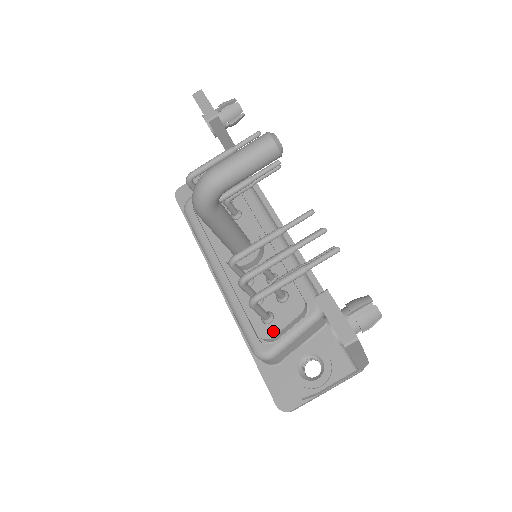
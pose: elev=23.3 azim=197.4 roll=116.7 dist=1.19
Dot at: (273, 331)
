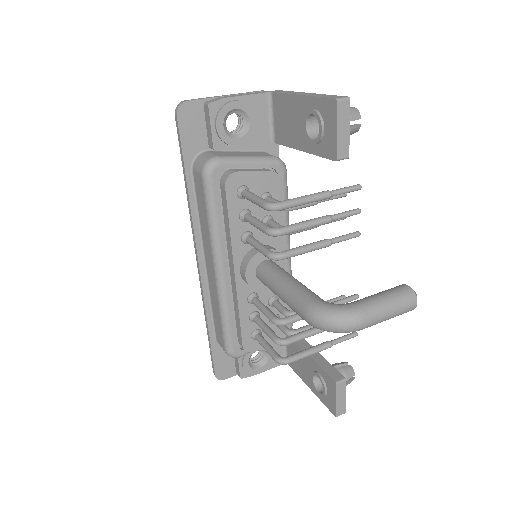
Dot at: (256, 346)
